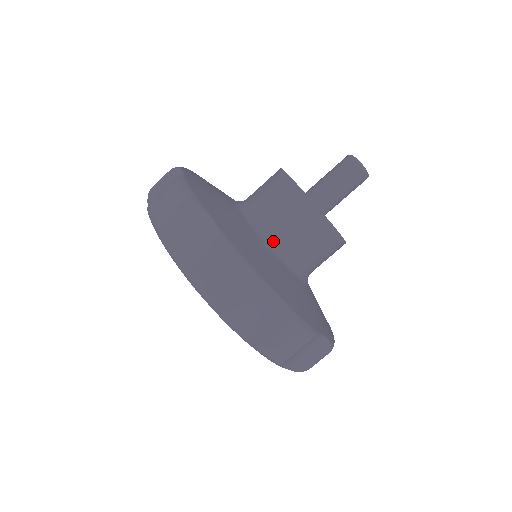
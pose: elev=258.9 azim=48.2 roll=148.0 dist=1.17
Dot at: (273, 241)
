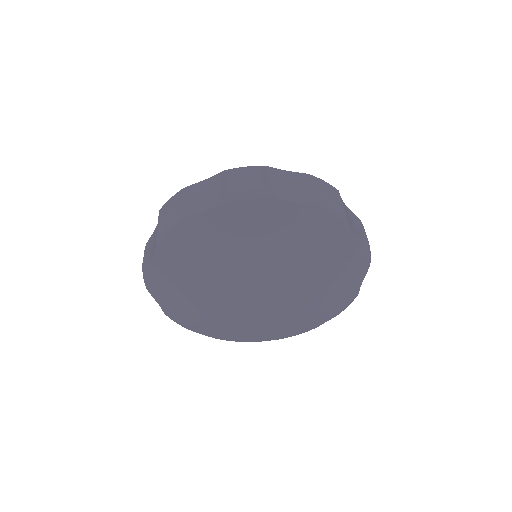
Dot at: occluded
